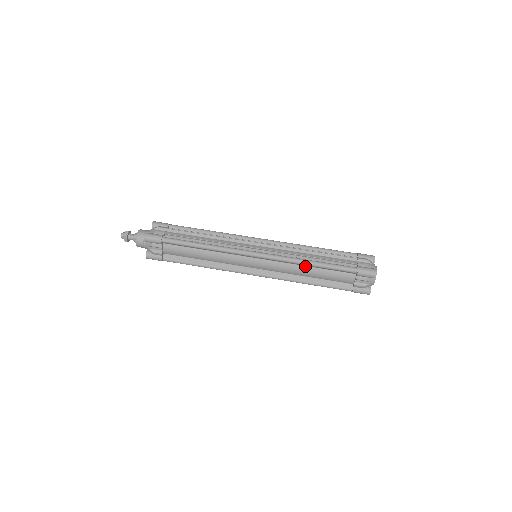
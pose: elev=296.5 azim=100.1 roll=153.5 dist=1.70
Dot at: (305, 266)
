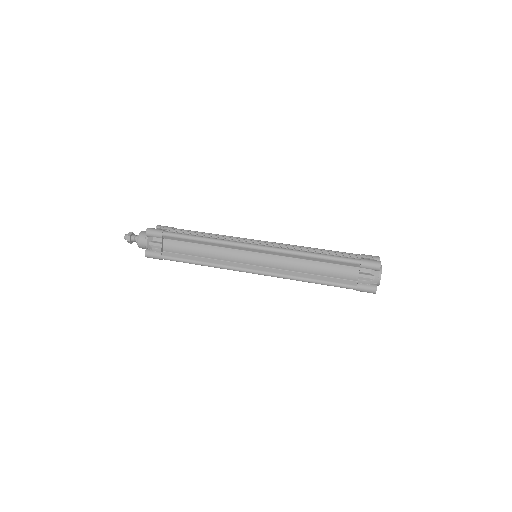
Dot at: (306, 260)
